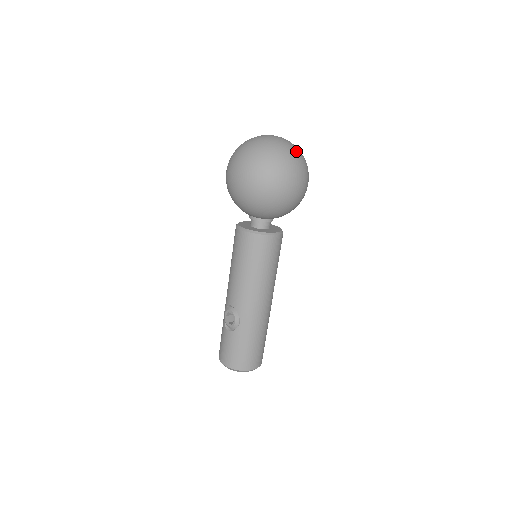
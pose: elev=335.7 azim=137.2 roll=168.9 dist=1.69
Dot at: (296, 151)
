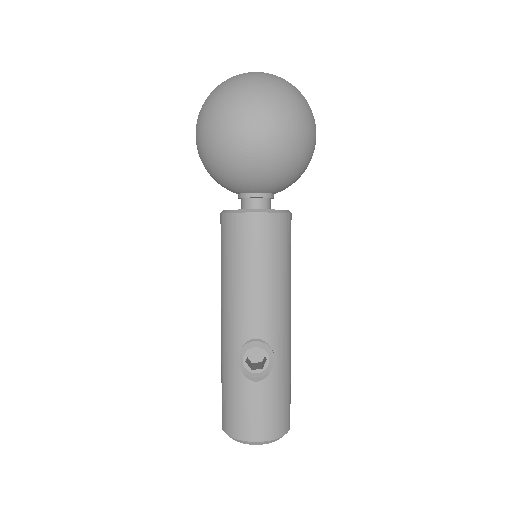
Dot at: occluded
